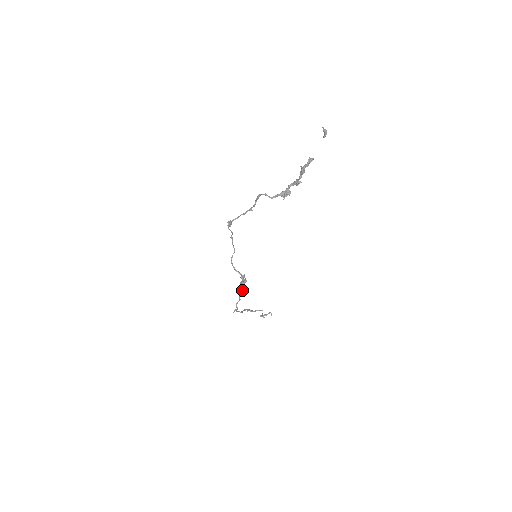
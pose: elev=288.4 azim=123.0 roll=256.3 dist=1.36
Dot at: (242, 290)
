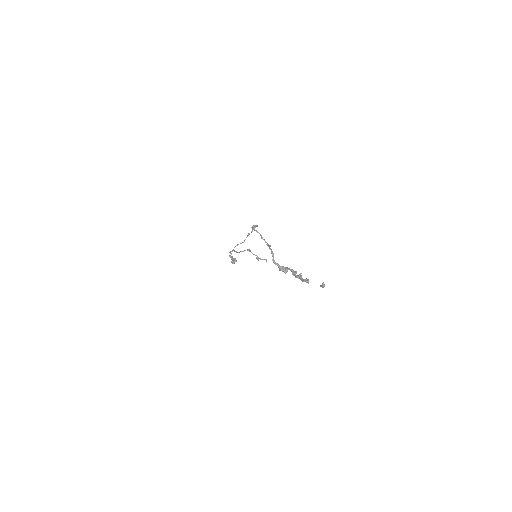
Dot at: occluded
